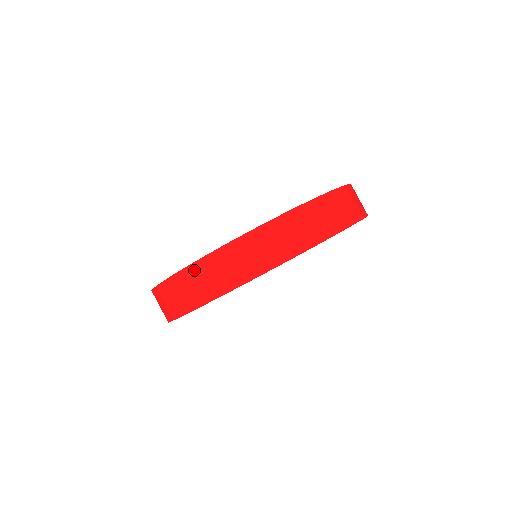
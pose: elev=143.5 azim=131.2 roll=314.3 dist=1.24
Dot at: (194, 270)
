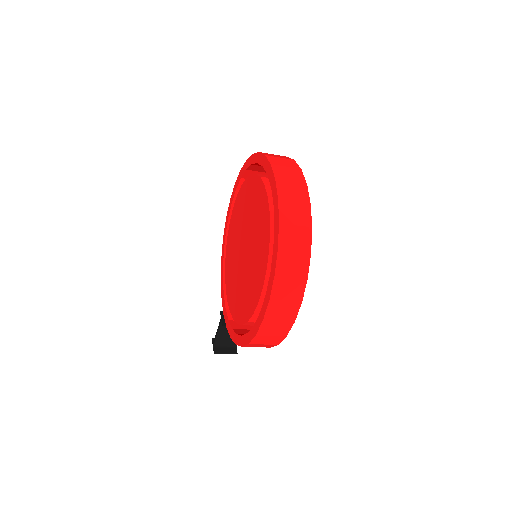
Dot at: (281, 269)
